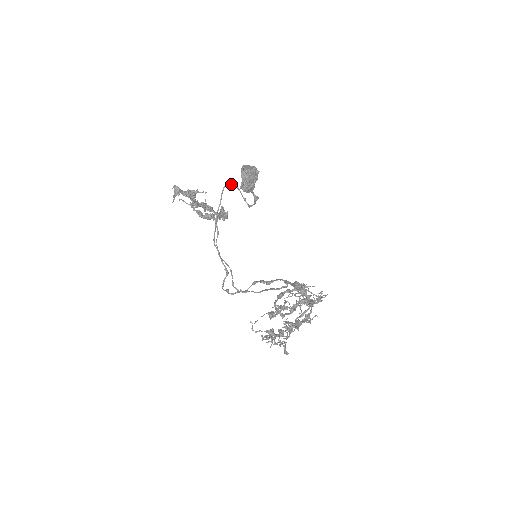
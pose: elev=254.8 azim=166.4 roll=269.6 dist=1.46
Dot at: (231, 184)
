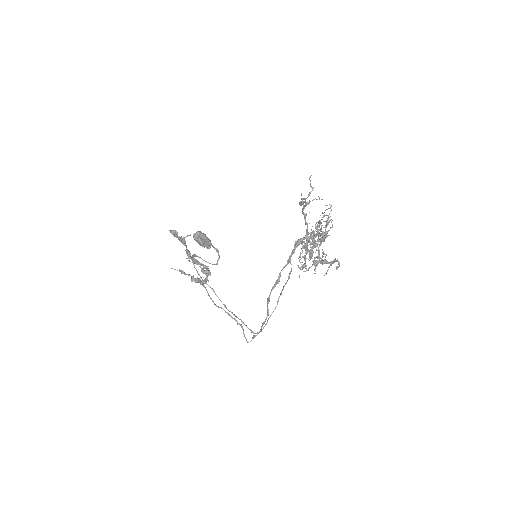
Dot at: (193, 255)
